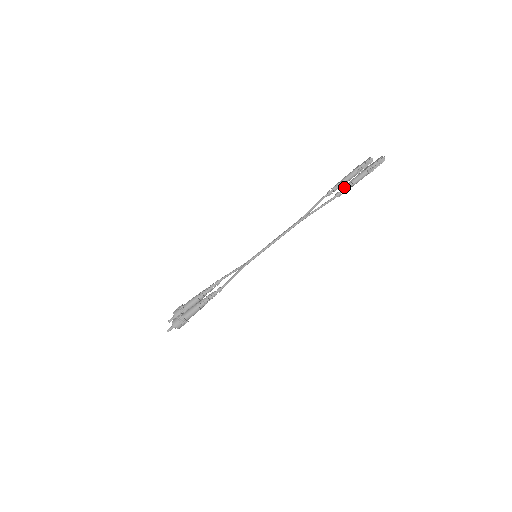
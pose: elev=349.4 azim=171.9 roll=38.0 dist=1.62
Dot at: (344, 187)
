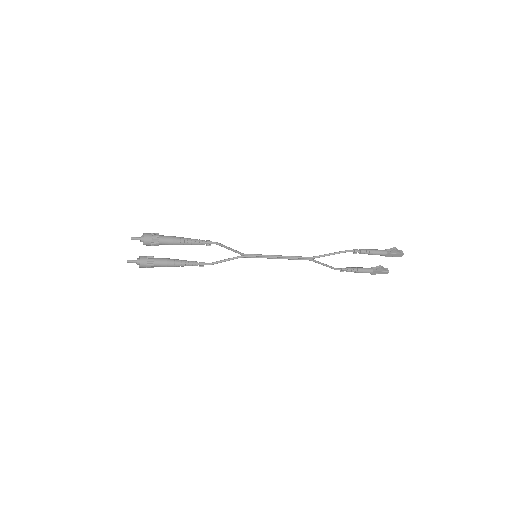
Dot at: (362, 249)
